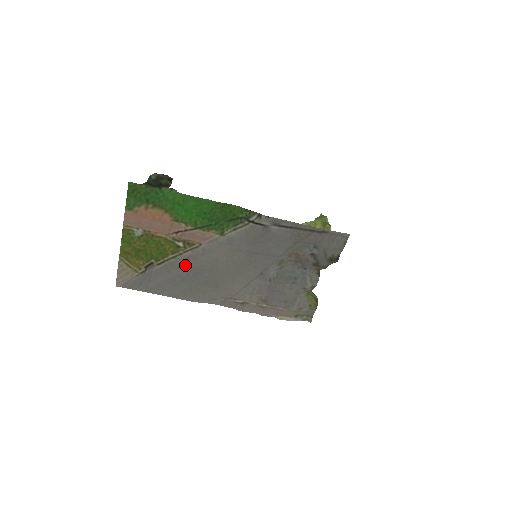
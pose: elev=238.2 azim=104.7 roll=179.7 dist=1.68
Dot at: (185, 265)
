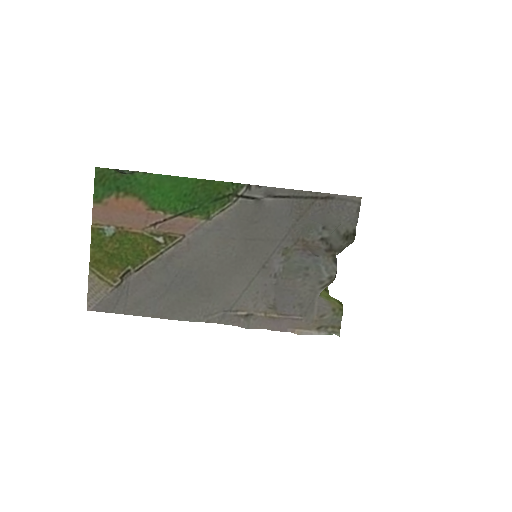
Dot at: (168, 268)
